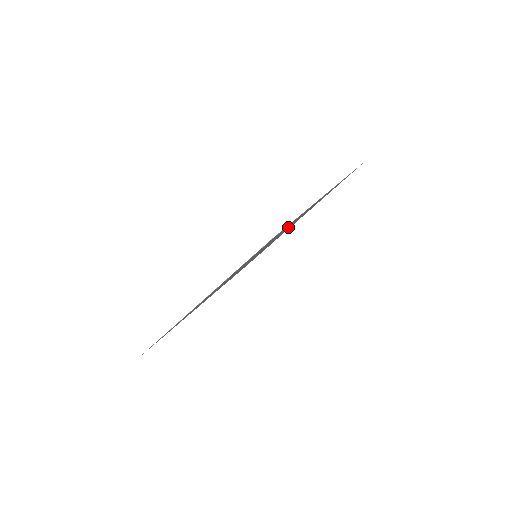
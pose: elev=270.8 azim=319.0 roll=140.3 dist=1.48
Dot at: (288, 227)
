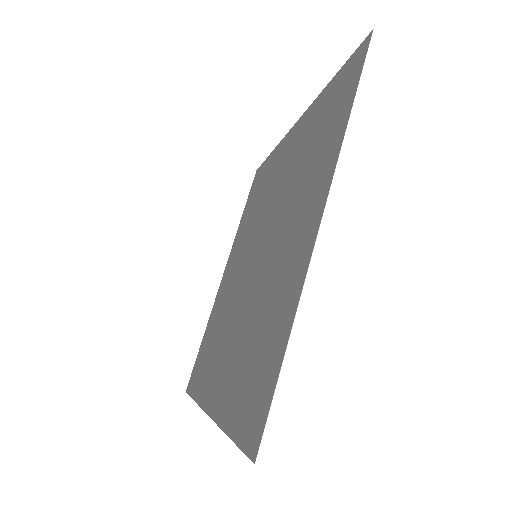
Dot at: (281, 230)
